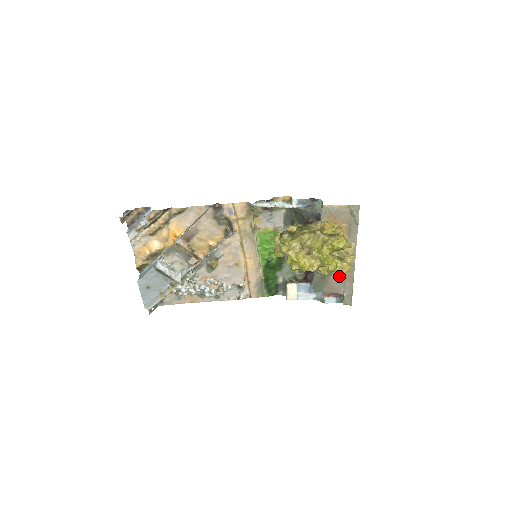
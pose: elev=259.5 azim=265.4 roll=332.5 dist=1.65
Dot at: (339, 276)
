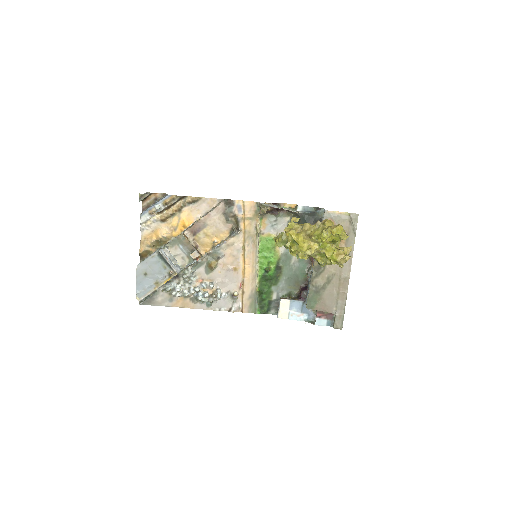
Dot at: (333, 292)
